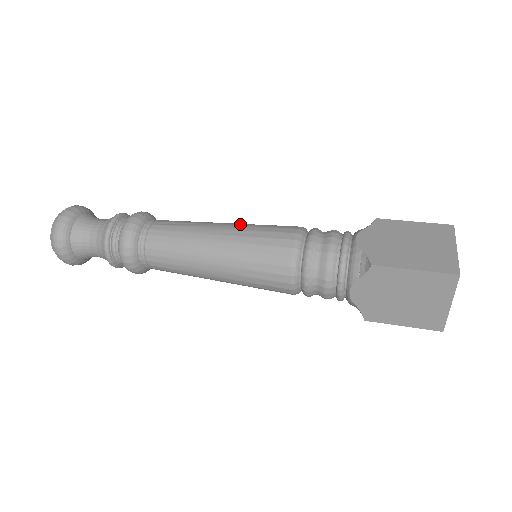
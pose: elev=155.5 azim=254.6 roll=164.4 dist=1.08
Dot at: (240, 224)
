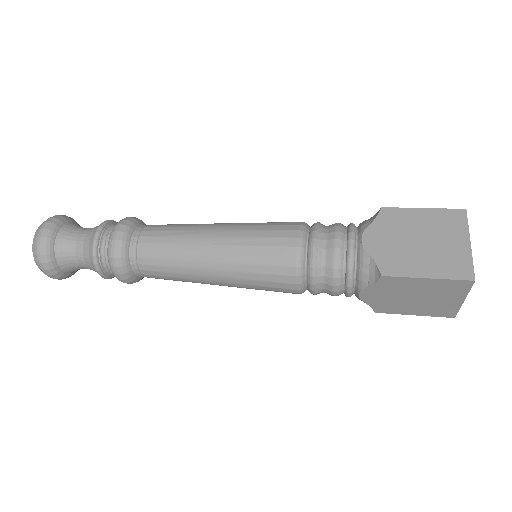
Dot at: (234, 227)
